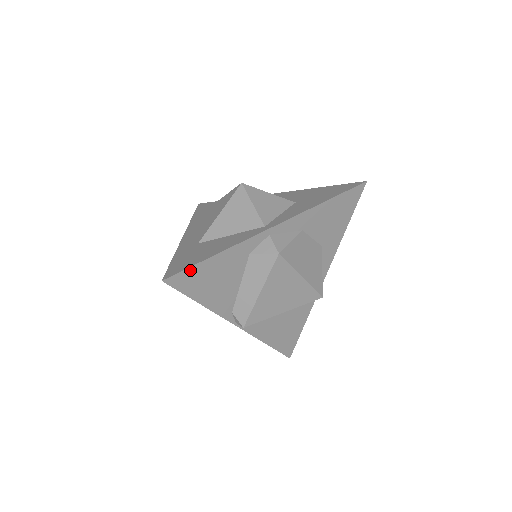
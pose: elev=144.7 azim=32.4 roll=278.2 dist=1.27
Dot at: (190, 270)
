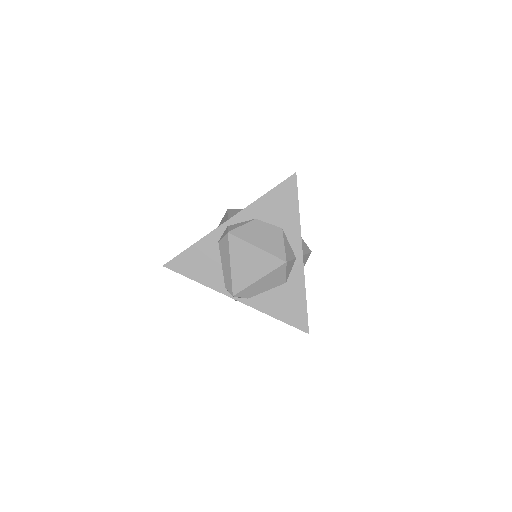
Dot at: (179, 257)
